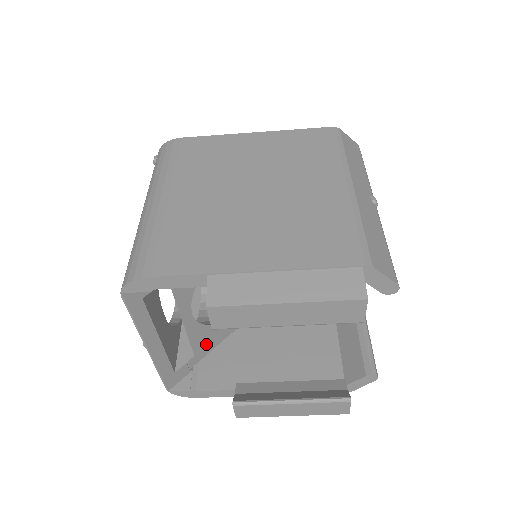
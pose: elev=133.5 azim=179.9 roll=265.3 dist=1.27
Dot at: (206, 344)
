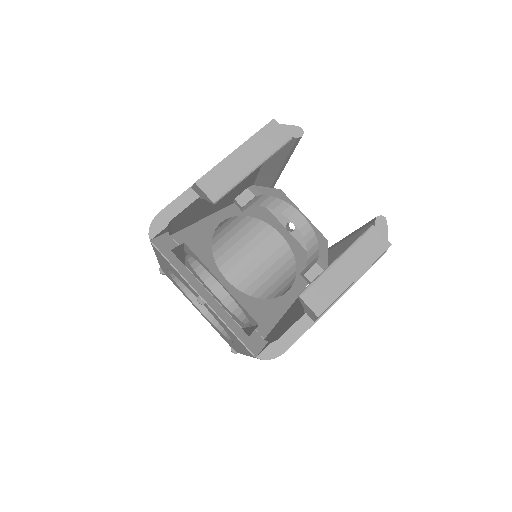
Dot at: (263, 317)
